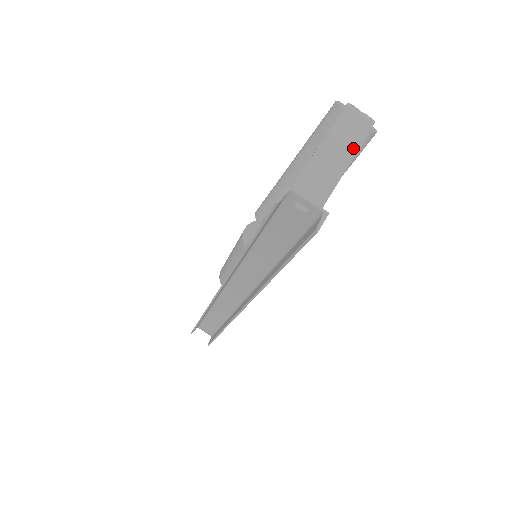
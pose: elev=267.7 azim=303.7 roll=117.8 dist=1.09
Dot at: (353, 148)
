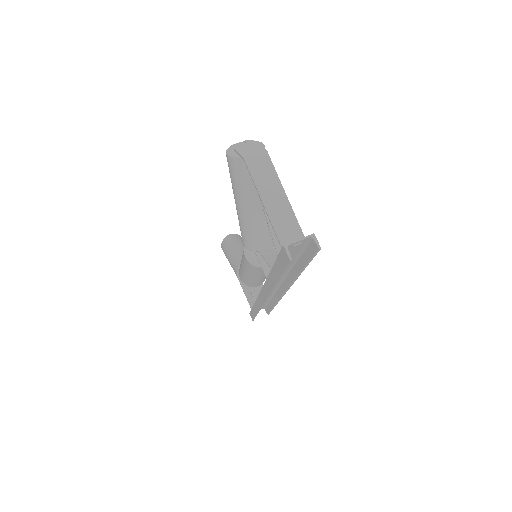
Dot at: (275, 179)
